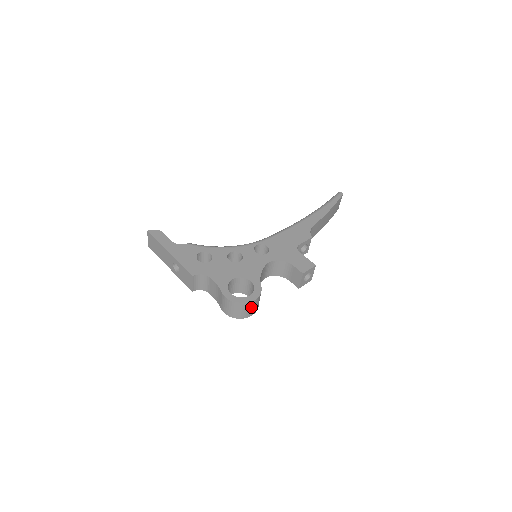
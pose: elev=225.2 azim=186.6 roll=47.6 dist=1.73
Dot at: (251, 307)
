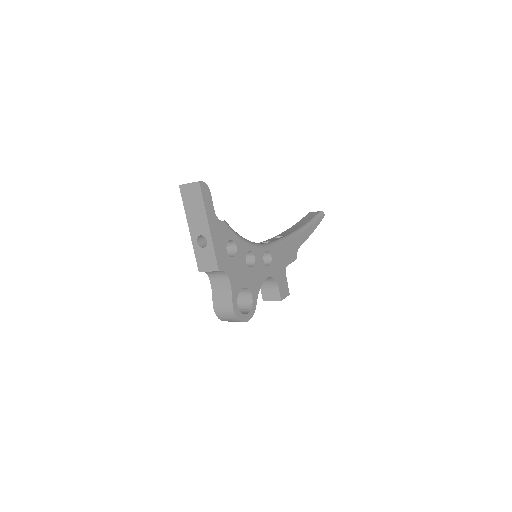
Dot at: occluded
